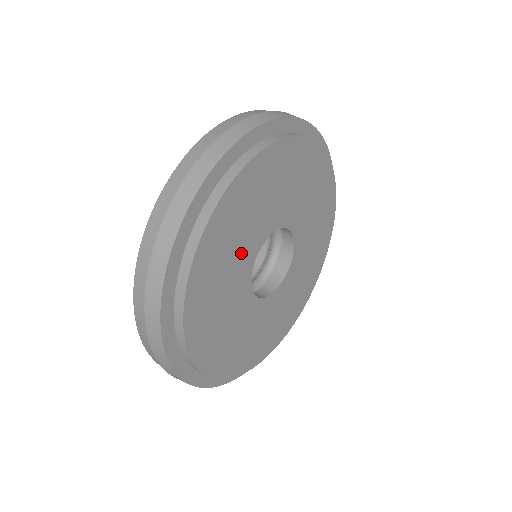
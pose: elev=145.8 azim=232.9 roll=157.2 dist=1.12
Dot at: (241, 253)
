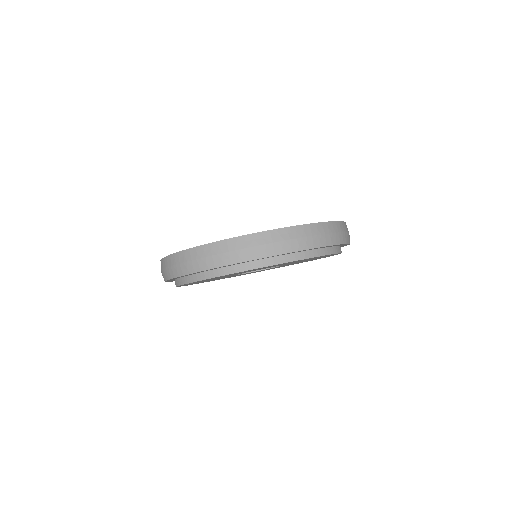
Dot at: occluded
